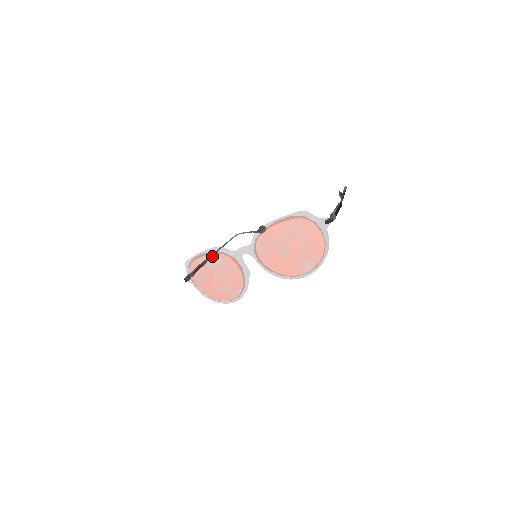
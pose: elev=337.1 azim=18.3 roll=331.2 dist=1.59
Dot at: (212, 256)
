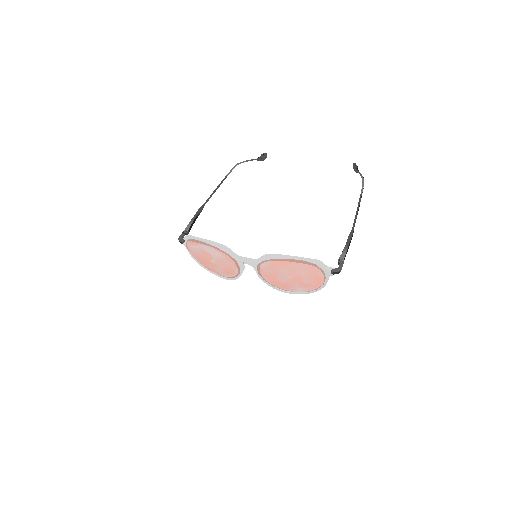
Dot at: (215, 250)
